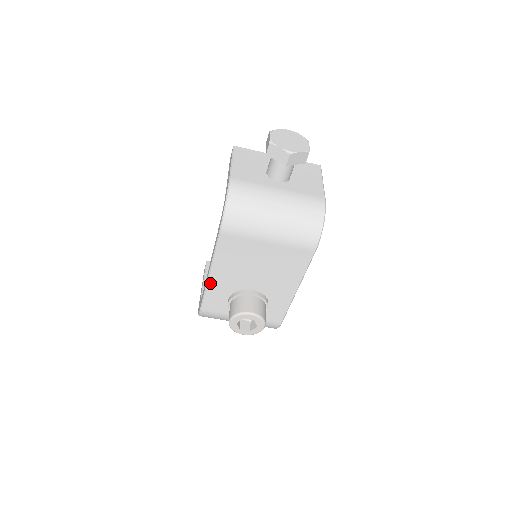
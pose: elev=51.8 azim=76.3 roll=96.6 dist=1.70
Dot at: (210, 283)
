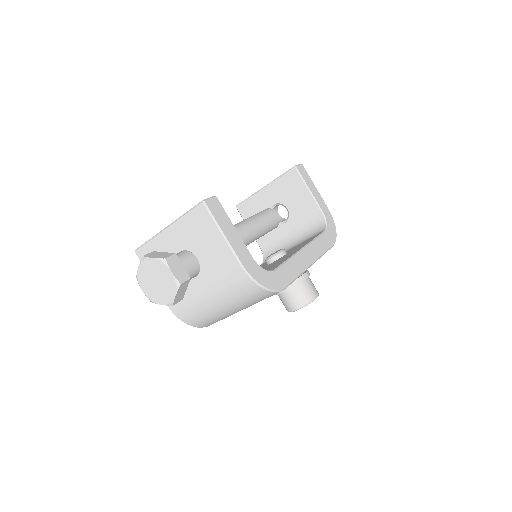
Dot at: occluded
